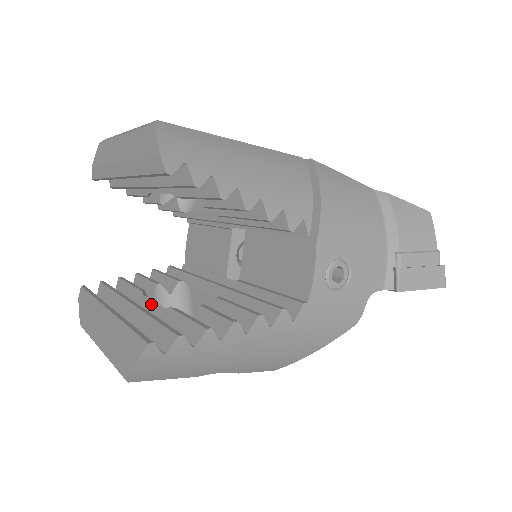
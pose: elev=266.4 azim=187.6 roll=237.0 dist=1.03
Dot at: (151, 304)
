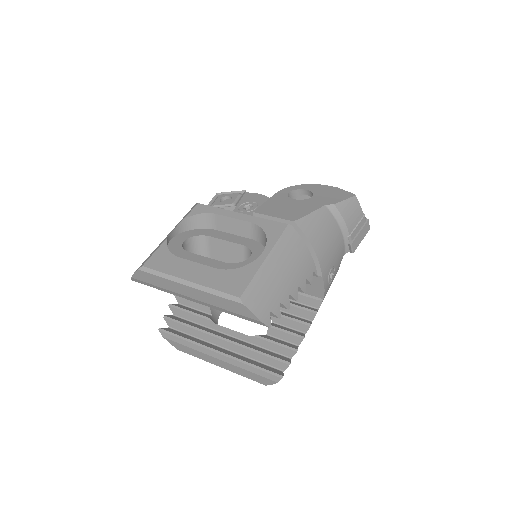
Dot at: (230, 331)
